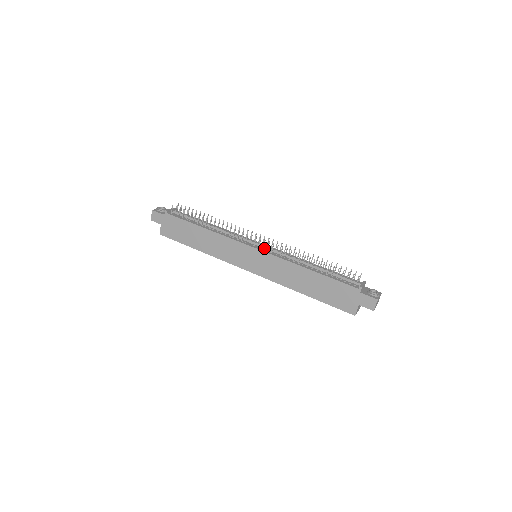
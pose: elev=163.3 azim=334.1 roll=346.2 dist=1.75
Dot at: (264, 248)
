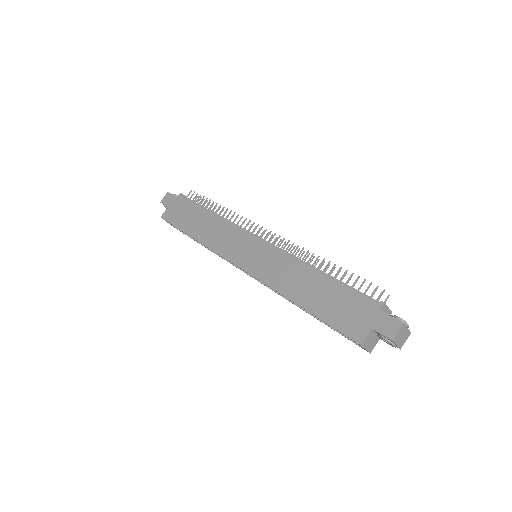
Dot at: occluded
